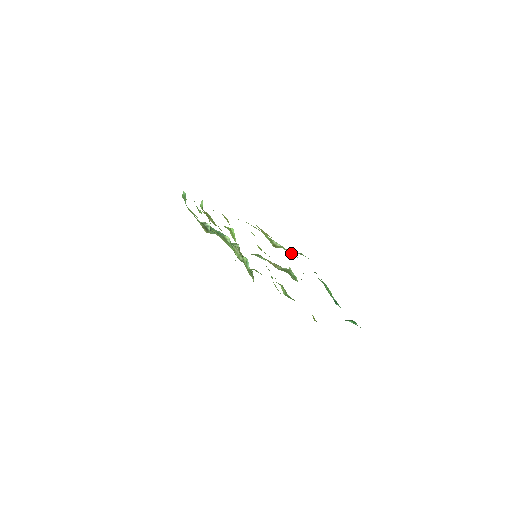
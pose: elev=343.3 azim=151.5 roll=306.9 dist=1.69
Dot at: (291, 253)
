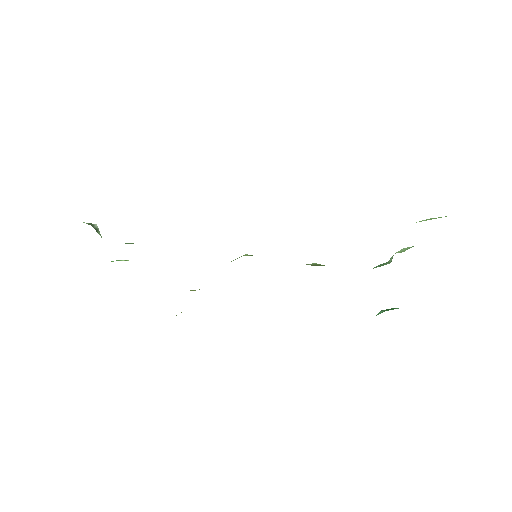
Dot at: occluded
